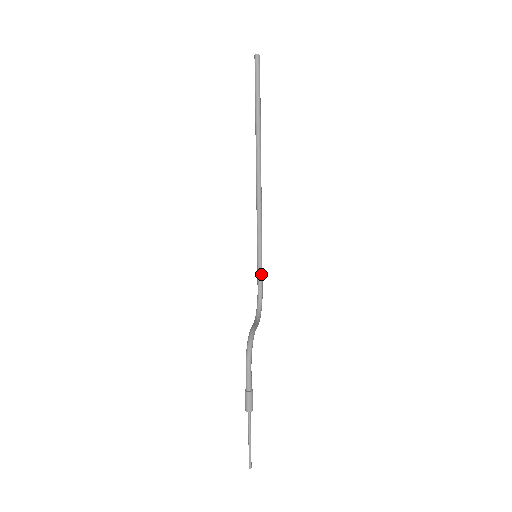
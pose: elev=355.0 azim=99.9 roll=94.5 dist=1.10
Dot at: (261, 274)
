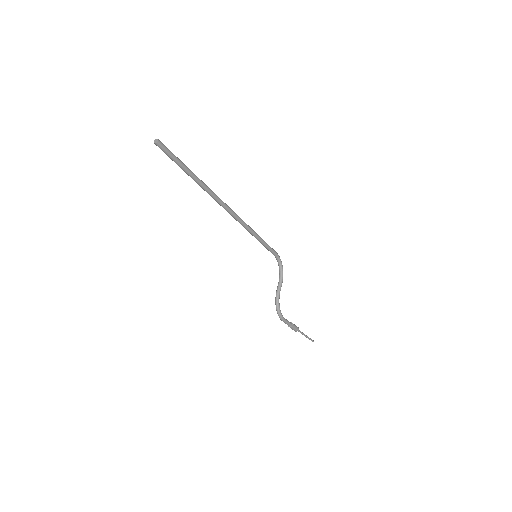
Dot at: (270, 249)
